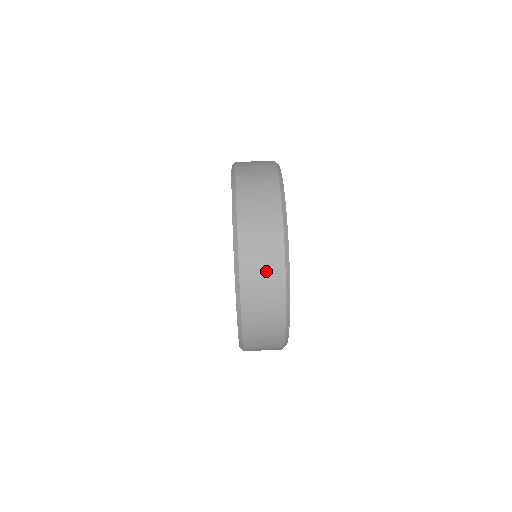
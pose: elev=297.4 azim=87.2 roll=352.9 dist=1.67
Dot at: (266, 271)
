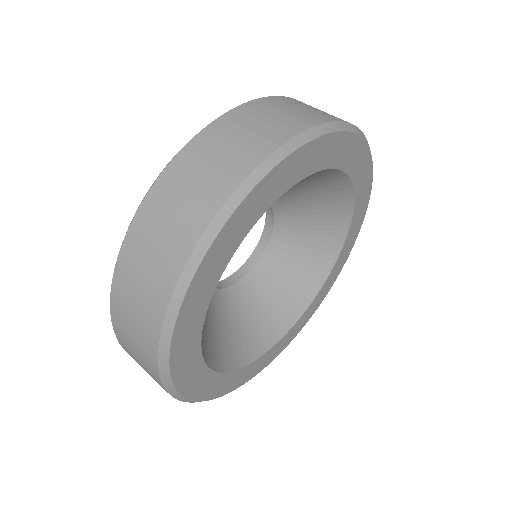
Dot at: (260, 129)
